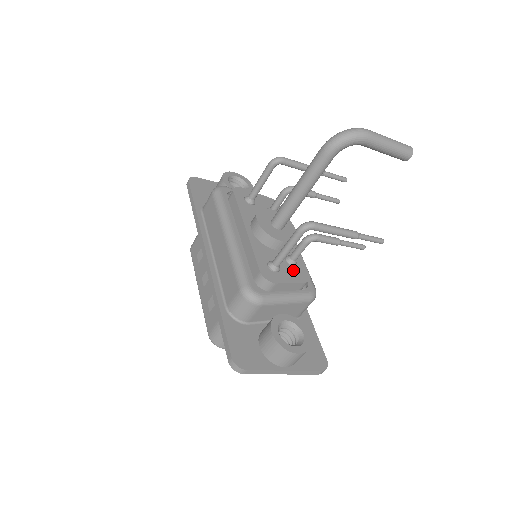
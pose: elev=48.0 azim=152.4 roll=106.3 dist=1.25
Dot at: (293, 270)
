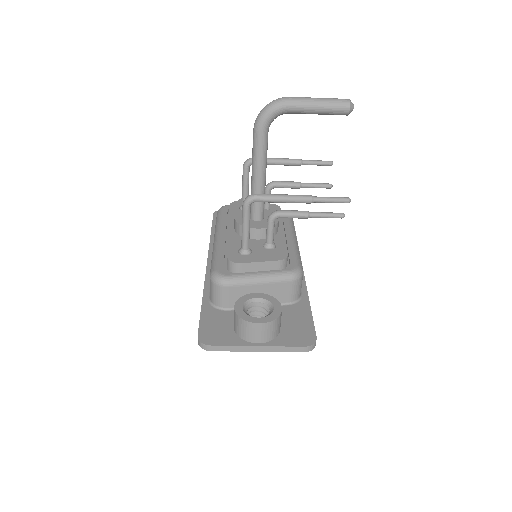
Dot at: (268, 252)
